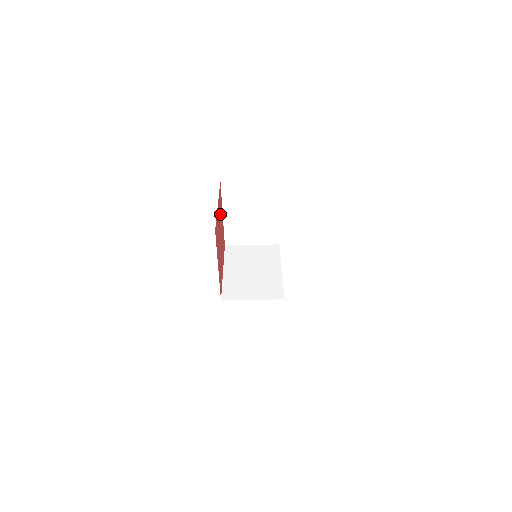
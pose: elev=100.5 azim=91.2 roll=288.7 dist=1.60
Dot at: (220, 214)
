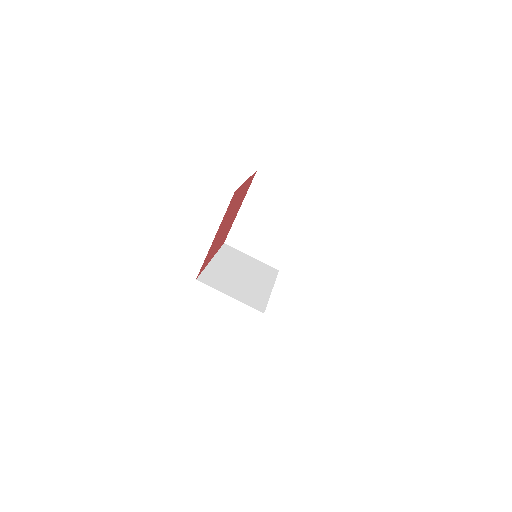
Dot at: (241, 198)
